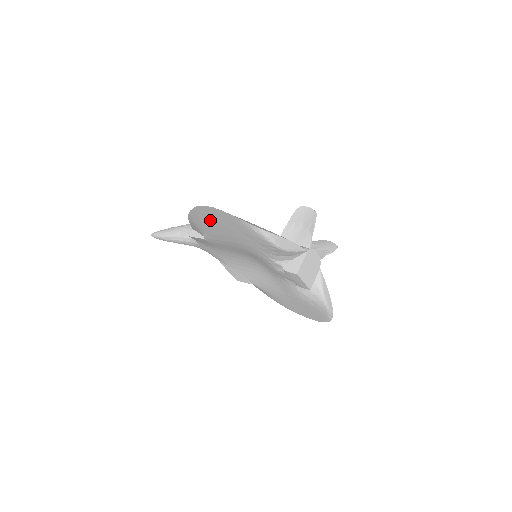
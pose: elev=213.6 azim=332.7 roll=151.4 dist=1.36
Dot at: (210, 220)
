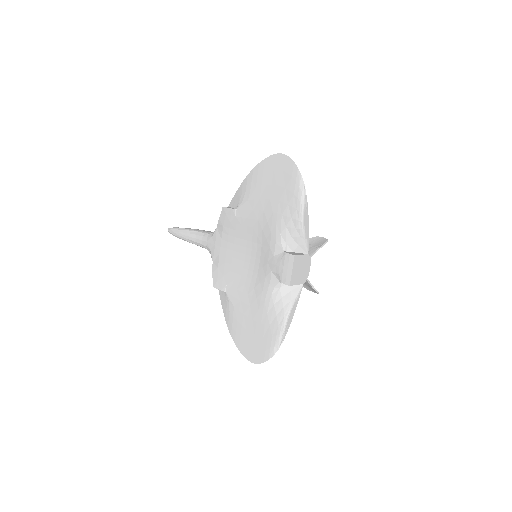
Dot at: (267, 175)
